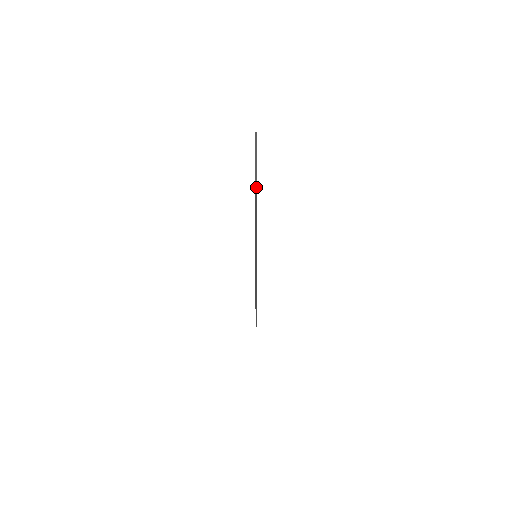
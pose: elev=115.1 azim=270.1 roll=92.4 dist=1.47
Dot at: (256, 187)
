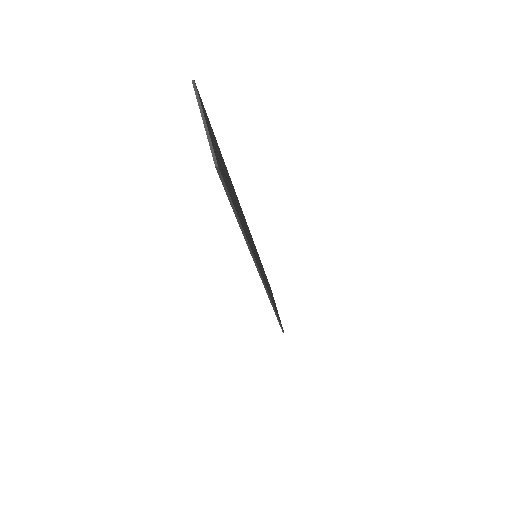
Dot at: (217, 168)
